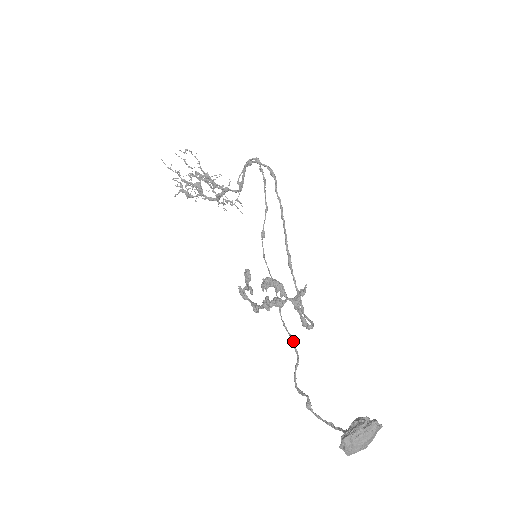
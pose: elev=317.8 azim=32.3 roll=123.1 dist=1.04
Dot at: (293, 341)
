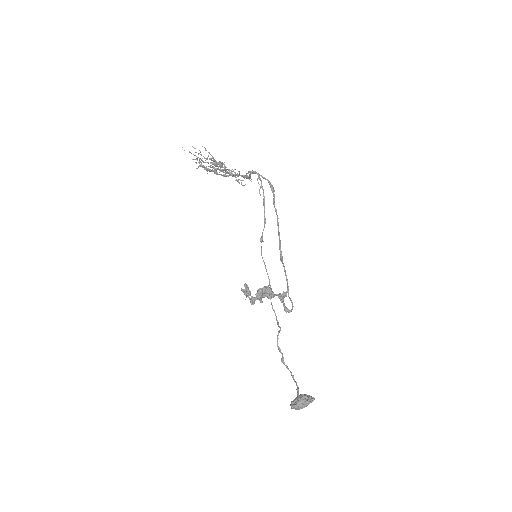
Dot at: (277, 321)
